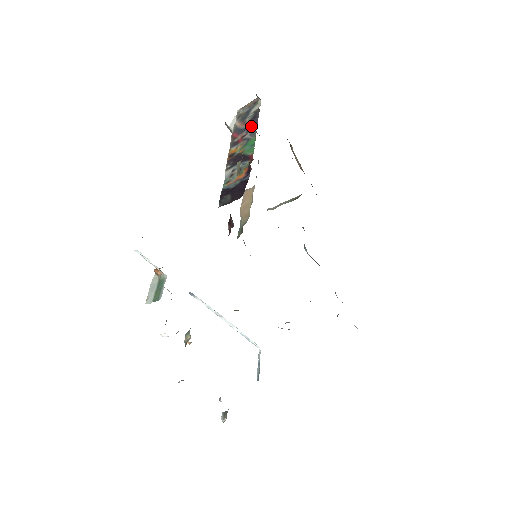
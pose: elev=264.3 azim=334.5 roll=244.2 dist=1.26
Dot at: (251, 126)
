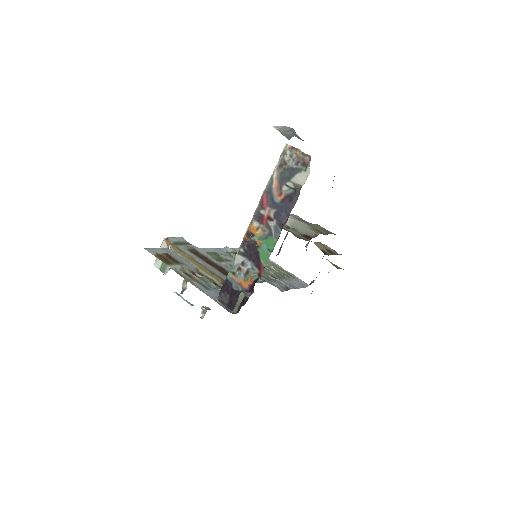
Dot at: (281, 213)
